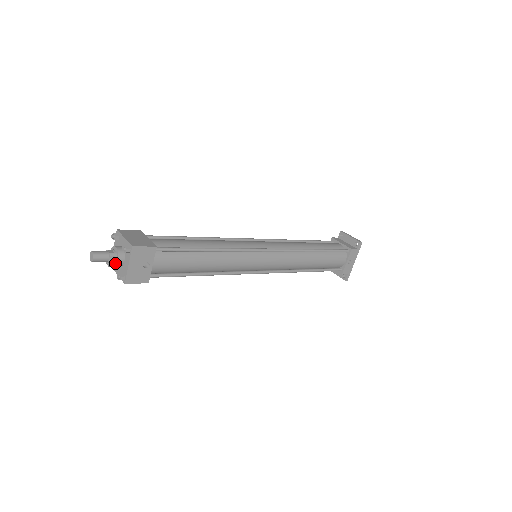
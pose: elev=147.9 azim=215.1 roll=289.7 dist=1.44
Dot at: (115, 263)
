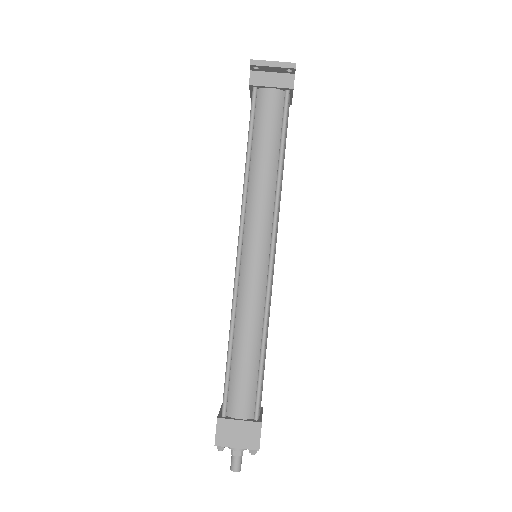
Dot at: occluded
